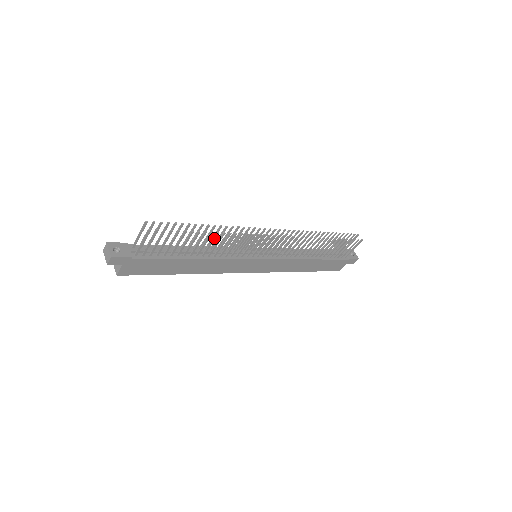
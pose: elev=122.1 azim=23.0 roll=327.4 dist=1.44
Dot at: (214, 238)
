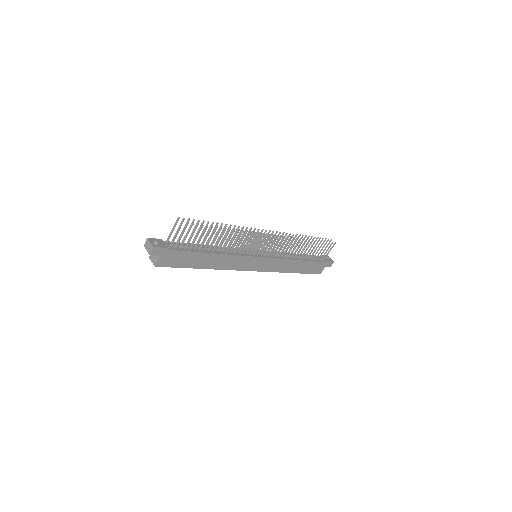
Dot at: (227, 234)
